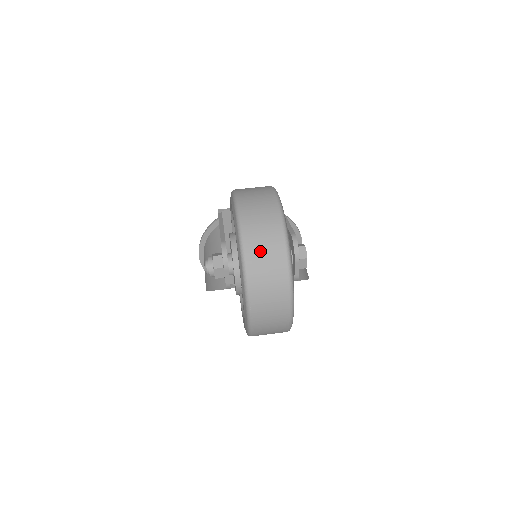
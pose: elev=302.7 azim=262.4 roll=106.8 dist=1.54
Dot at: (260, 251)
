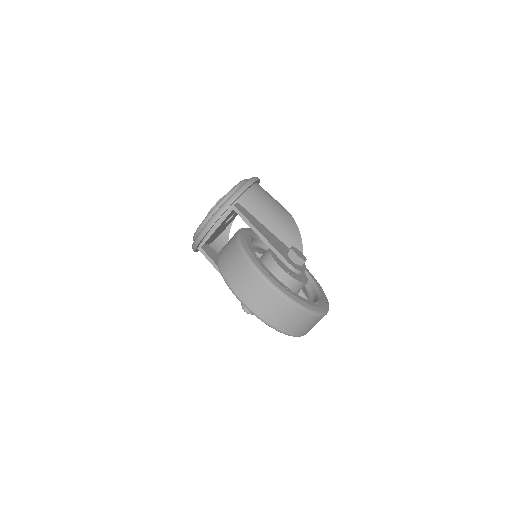
Dot at: (296, 327)
